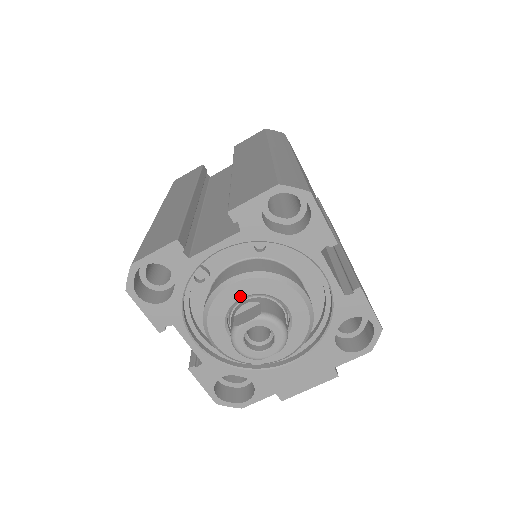
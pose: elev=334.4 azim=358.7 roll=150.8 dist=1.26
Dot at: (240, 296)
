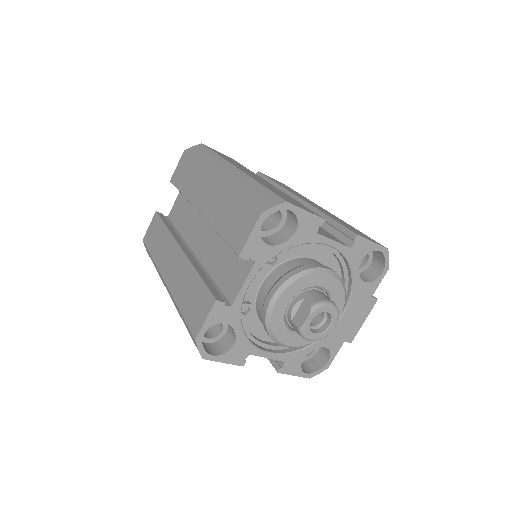
Dot at: (286, 305)
